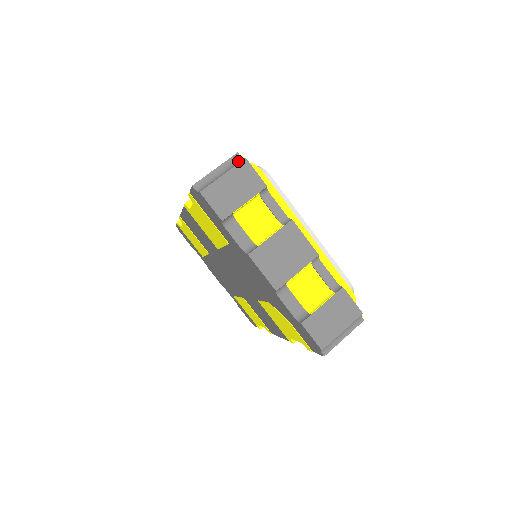
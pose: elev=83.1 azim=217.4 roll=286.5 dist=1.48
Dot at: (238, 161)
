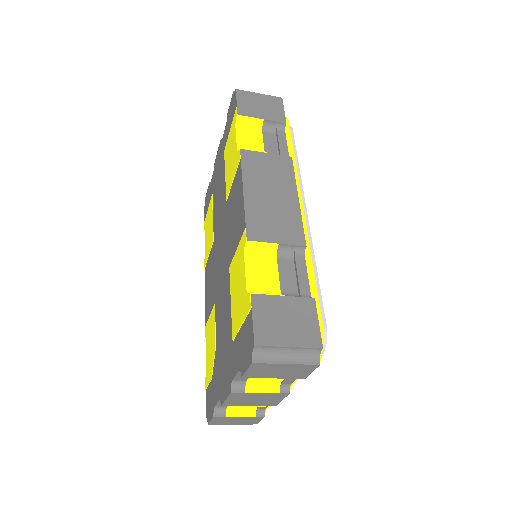
Dot at: (313, 356)
